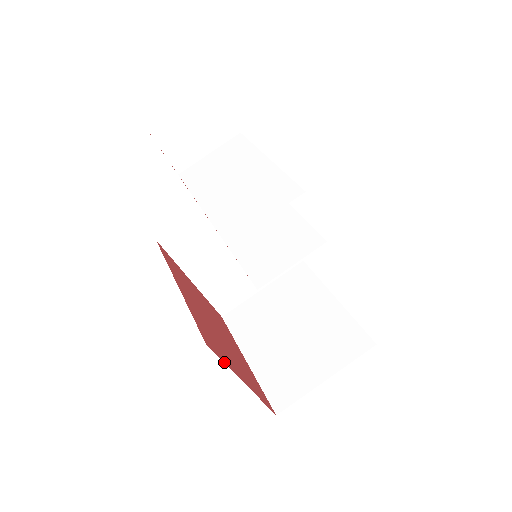
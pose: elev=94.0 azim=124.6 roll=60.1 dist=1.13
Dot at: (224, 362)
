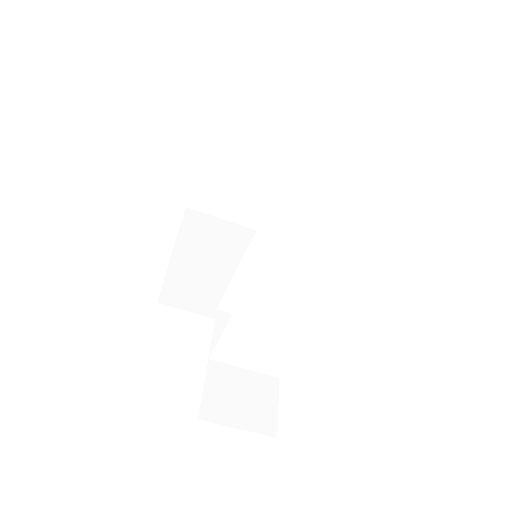
Dot at: (165, 277)
